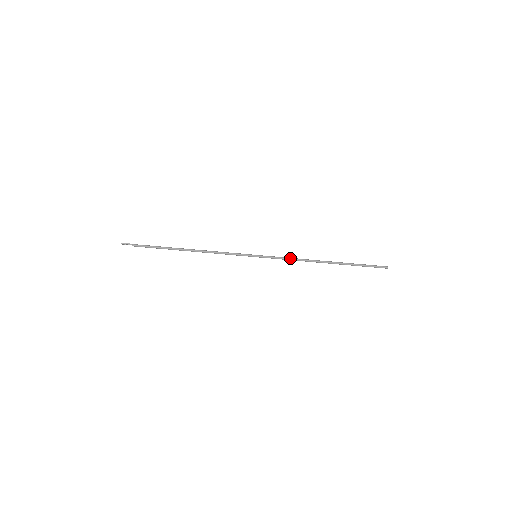
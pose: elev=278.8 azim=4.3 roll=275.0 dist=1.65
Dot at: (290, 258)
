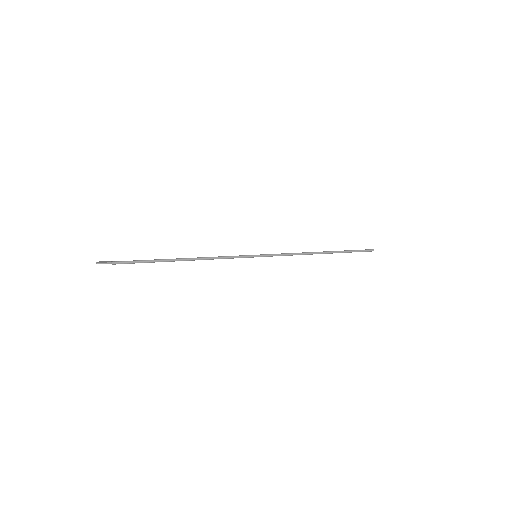
Dot at: (290, 254)
